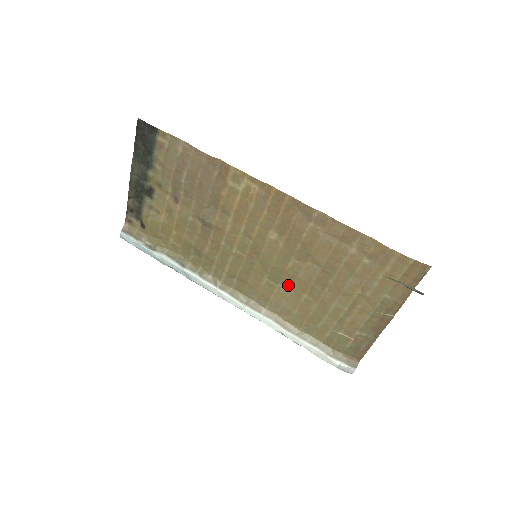
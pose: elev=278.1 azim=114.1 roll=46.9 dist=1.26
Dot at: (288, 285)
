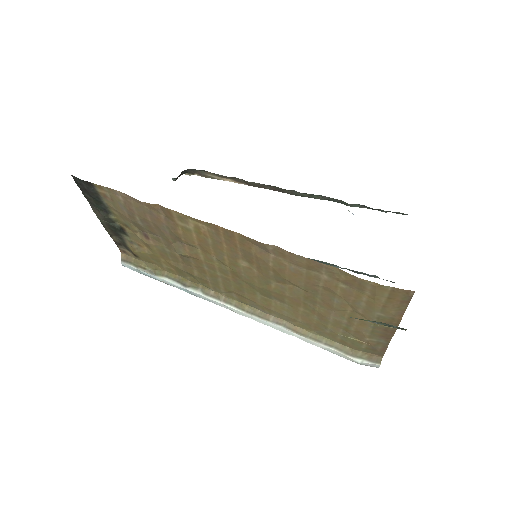
Dot at: (281, 301)
